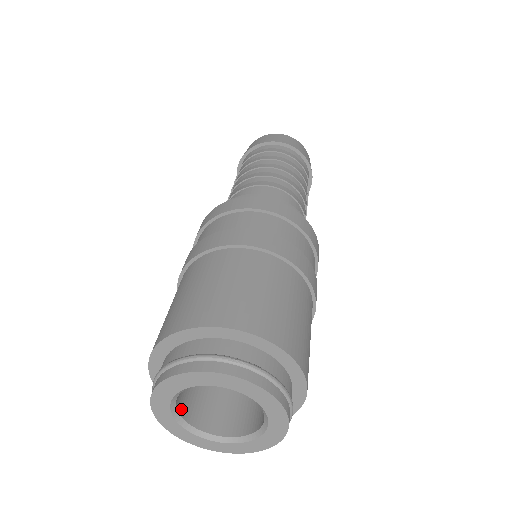
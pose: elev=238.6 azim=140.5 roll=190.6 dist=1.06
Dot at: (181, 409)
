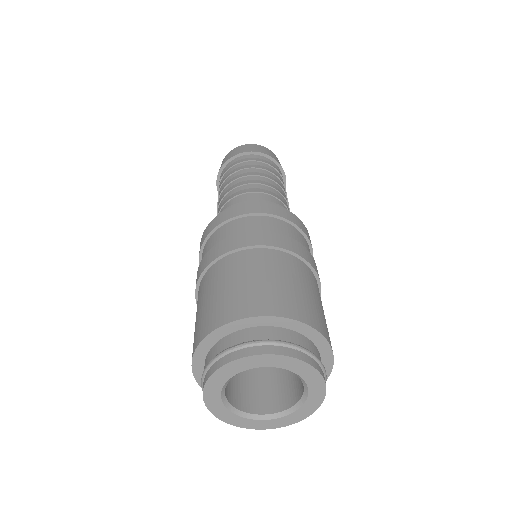
Dot at: (243, 407)
